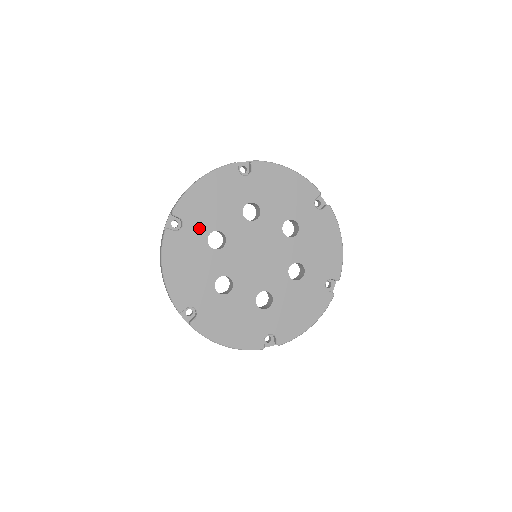
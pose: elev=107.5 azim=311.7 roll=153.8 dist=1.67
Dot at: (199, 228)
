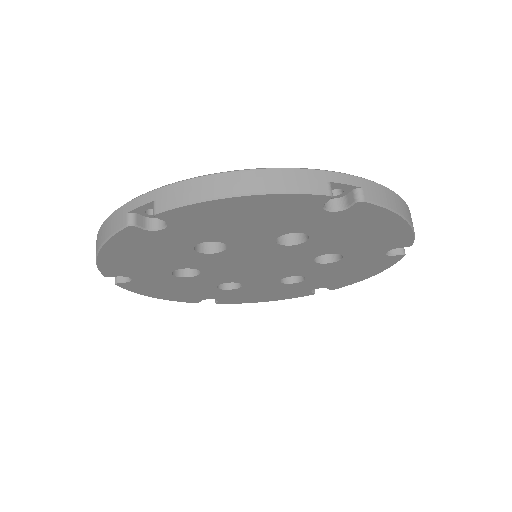
Dot at: (191, 235)
